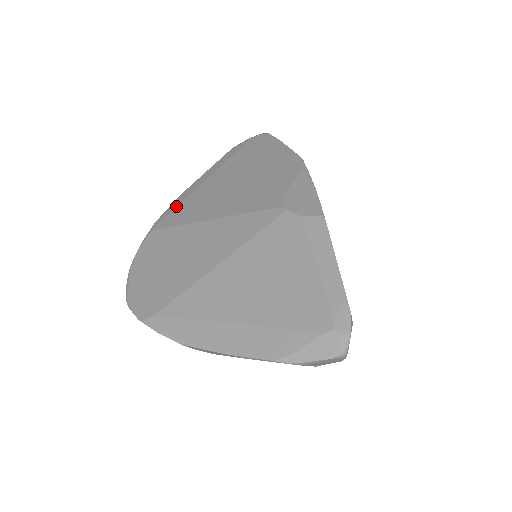
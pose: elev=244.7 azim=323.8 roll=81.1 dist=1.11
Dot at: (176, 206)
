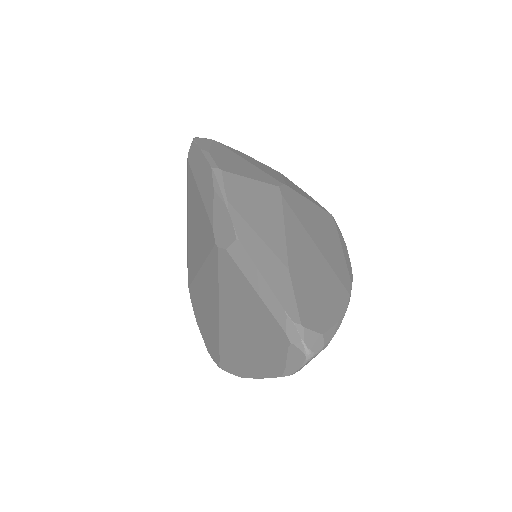
Dot at: (188, 257)
